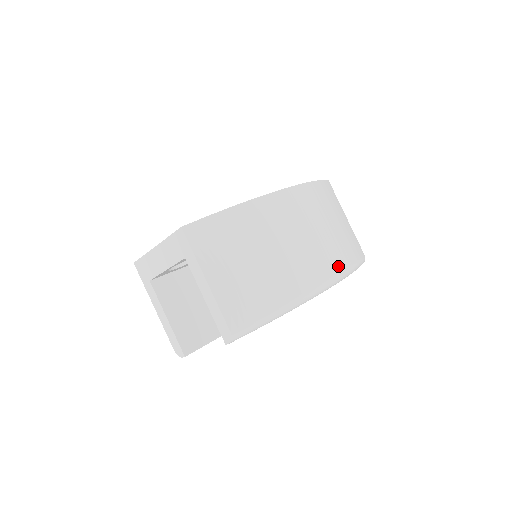
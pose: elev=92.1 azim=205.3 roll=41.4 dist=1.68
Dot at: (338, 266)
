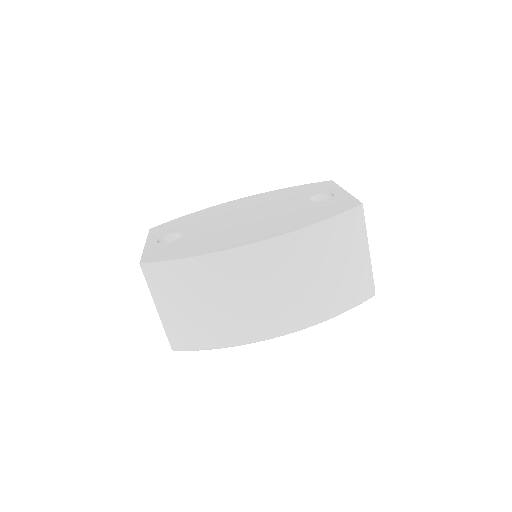
Dot at: (302, 319)
